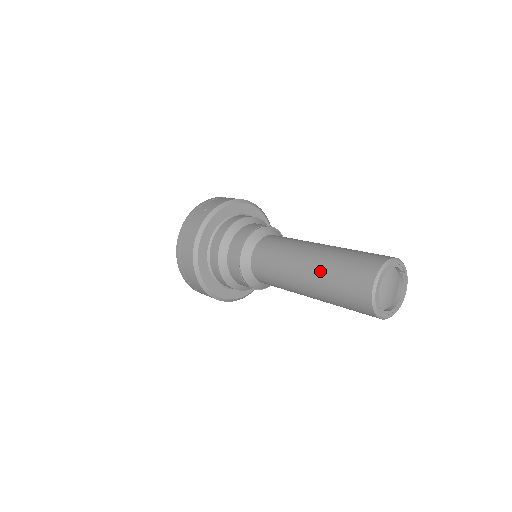
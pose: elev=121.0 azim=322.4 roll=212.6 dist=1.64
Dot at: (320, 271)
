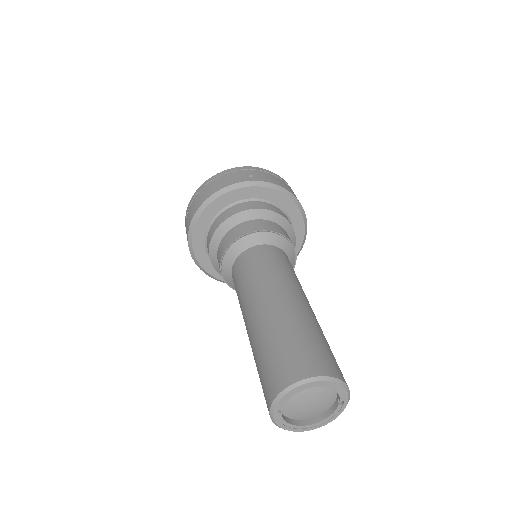
Dot at: (270, 322)
